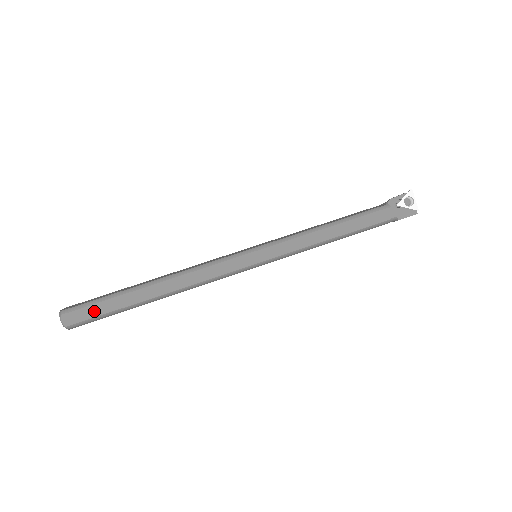
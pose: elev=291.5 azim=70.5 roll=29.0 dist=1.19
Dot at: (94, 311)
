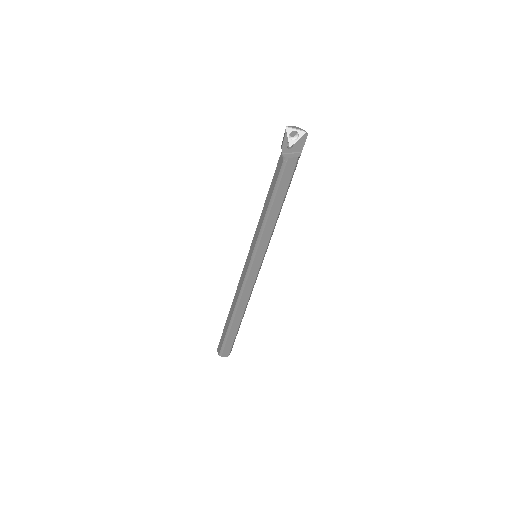
Dot at: (229, 344)
